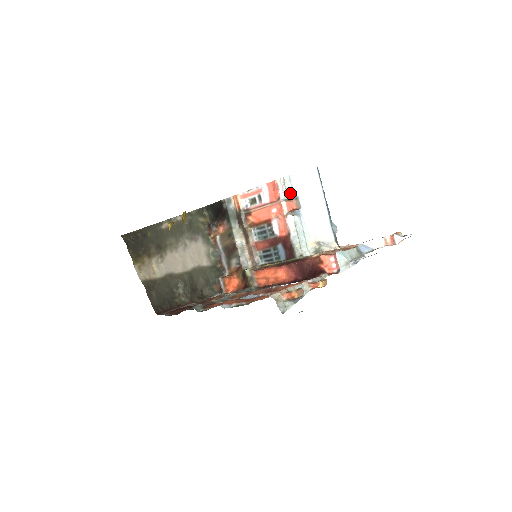
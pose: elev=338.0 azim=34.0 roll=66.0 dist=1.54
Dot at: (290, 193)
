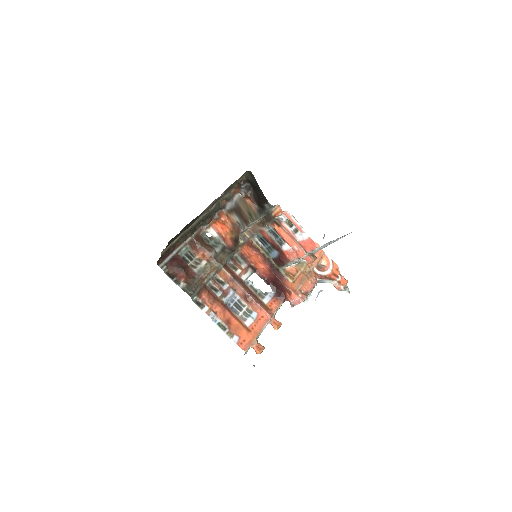
Dot at: occluded
